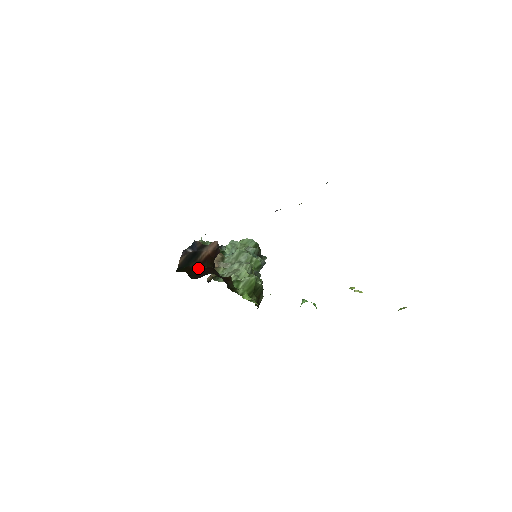
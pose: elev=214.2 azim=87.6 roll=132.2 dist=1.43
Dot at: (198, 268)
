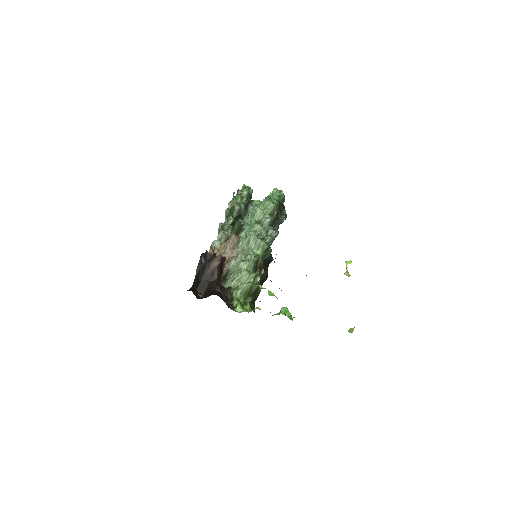
Dot at: (207, 282)
